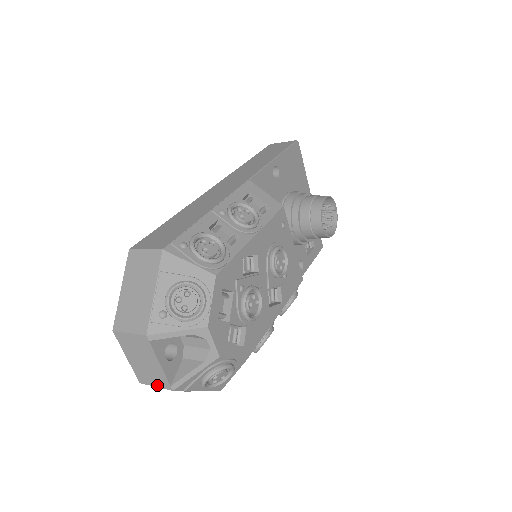
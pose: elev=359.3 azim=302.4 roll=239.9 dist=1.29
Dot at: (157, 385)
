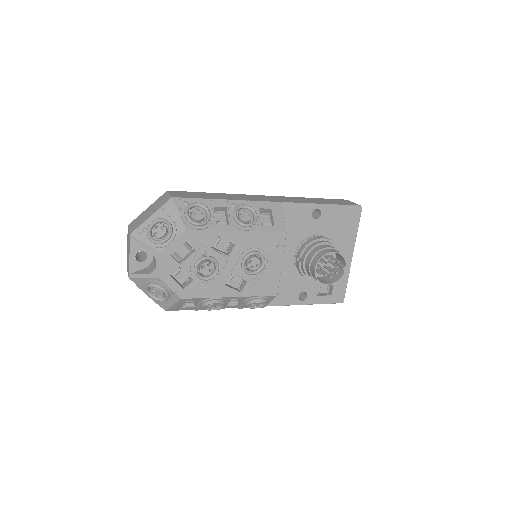
Dot at: occluded
